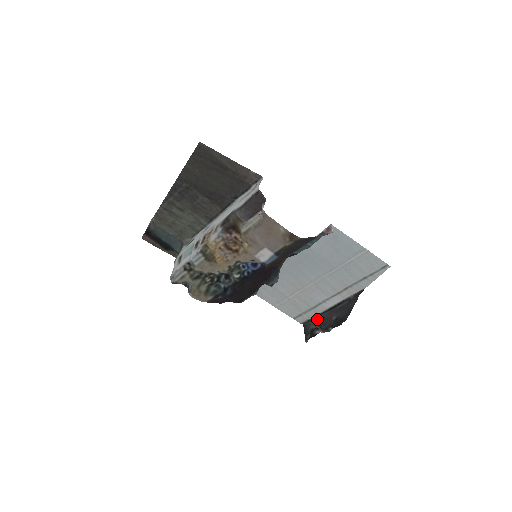
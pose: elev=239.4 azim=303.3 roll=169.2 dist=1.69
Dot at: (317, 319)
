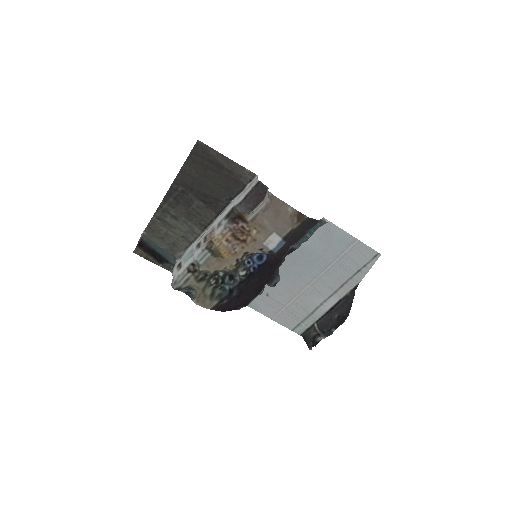
Dot at: (317, 324)
